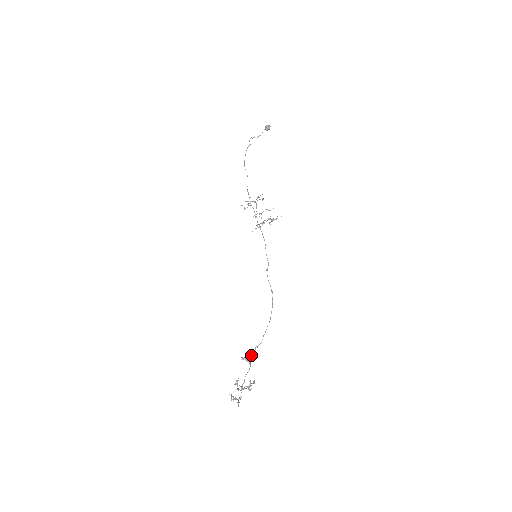
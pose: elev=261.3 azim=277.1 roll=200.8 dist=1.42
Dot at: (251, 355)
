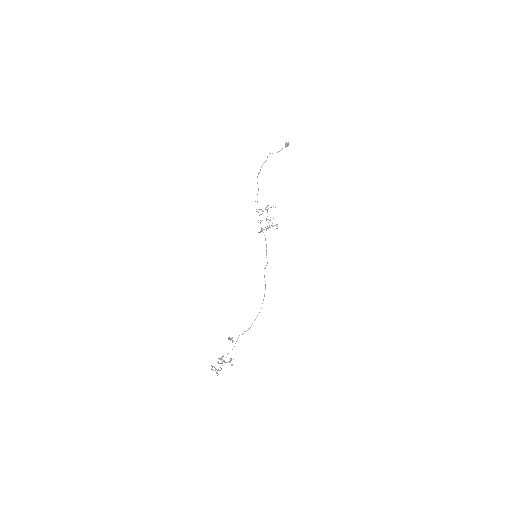
Dot at: (238, 337)
